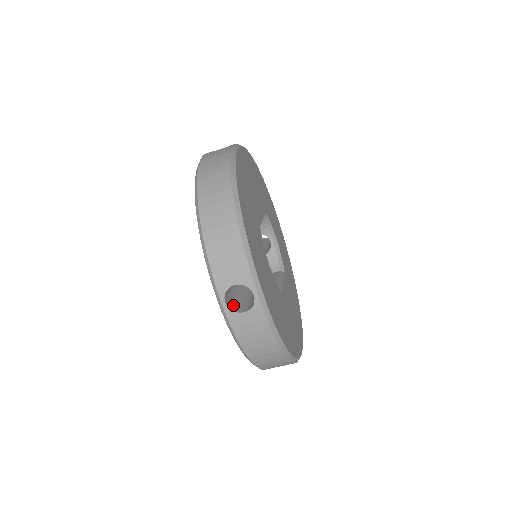
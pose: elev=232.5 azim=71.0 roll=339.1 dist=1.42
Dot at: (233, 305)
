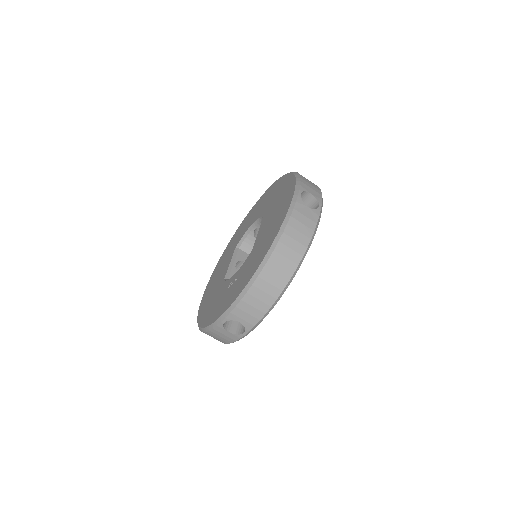
Dot at: occluded
